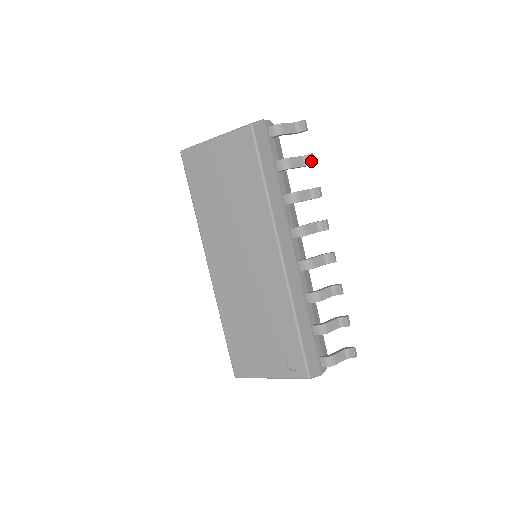
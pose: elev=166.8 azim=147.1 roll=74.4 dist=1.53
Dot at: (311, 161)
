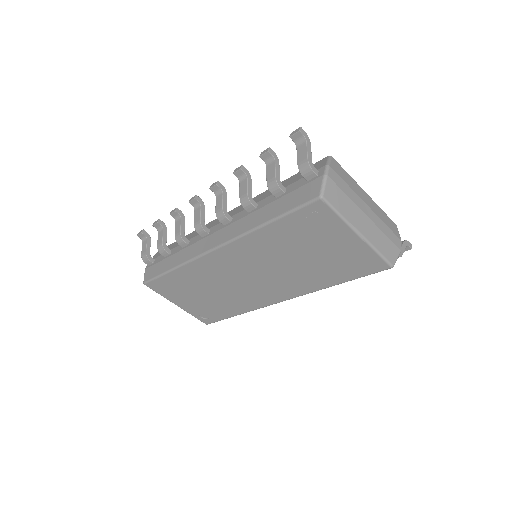
Dot at: occluded
